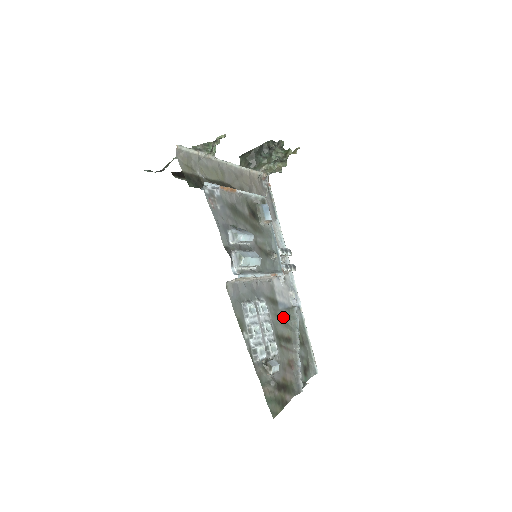
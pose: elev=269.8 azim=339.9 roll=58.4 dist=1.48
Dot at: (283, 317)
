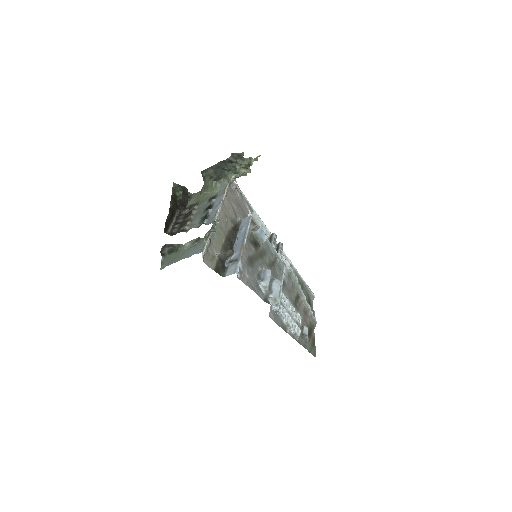
Dot at: (290, 286)
